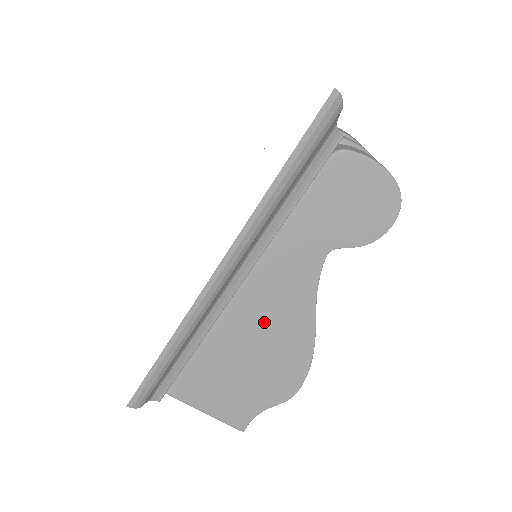
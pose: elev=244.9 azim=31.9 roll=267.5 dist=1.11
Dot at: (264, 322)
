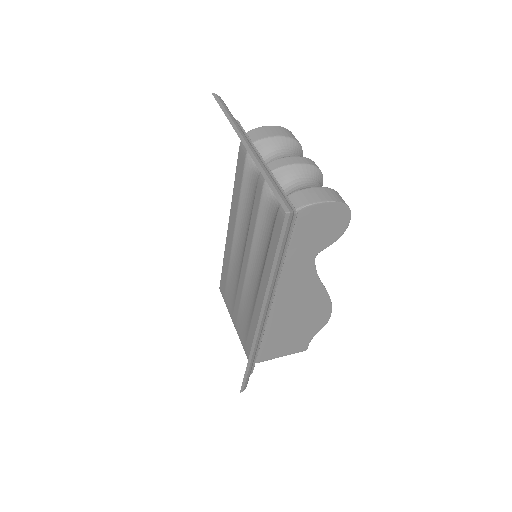
Dot at: (293, 306)
